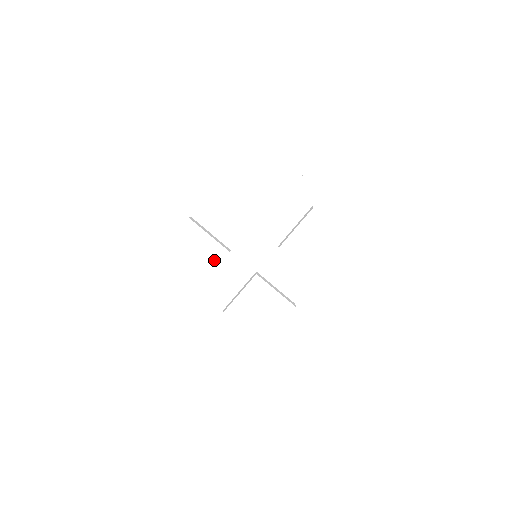
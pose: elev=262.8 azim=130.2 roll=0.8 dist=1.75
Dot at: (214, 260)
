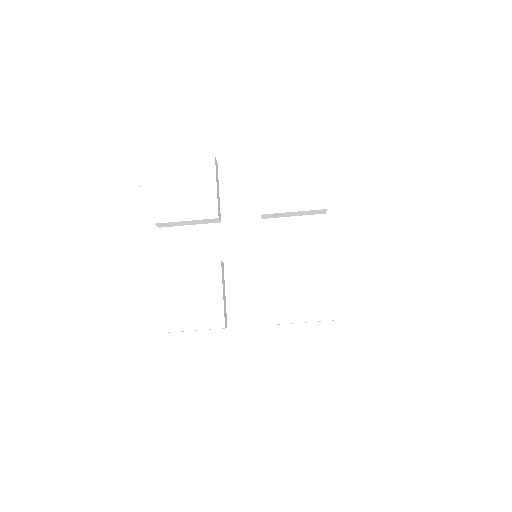
Dot at: (212, 280)
